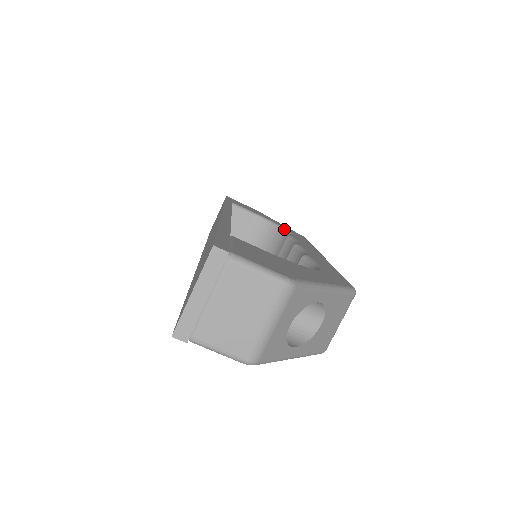
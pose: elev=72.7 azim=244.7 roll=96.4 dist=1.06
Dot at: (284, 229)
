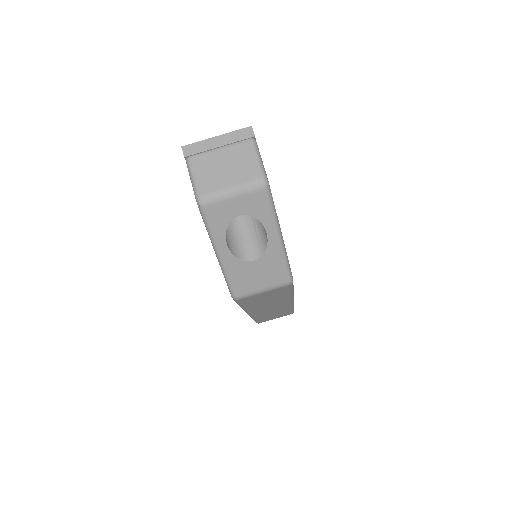
Dot at: occluded
